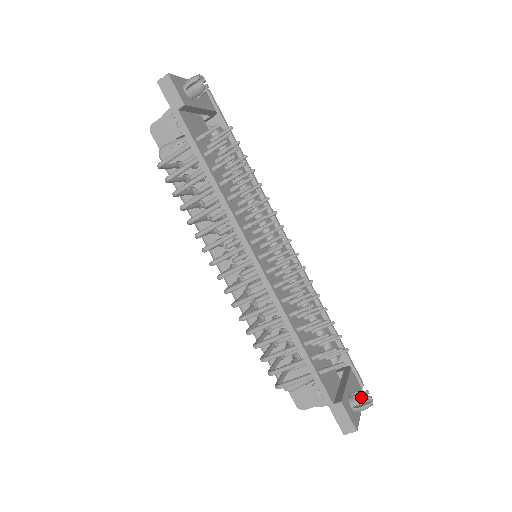
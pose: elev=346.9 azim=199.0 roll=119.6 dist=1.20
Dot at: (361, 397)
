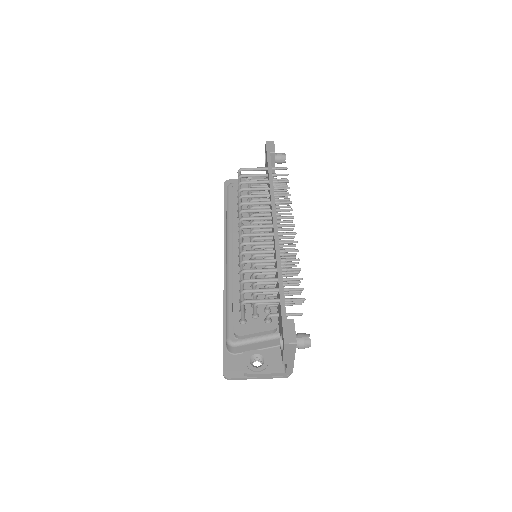
Dot at: (305, 333)
